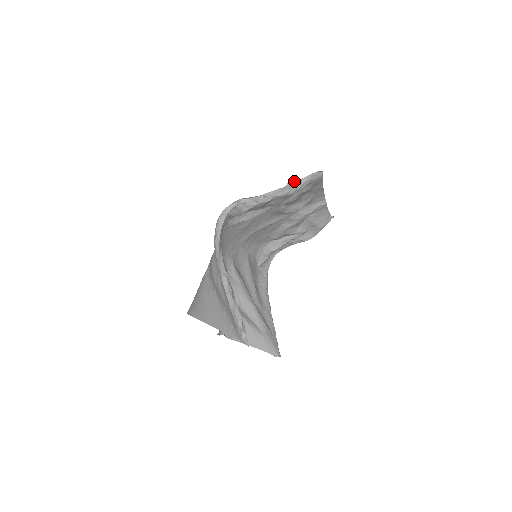
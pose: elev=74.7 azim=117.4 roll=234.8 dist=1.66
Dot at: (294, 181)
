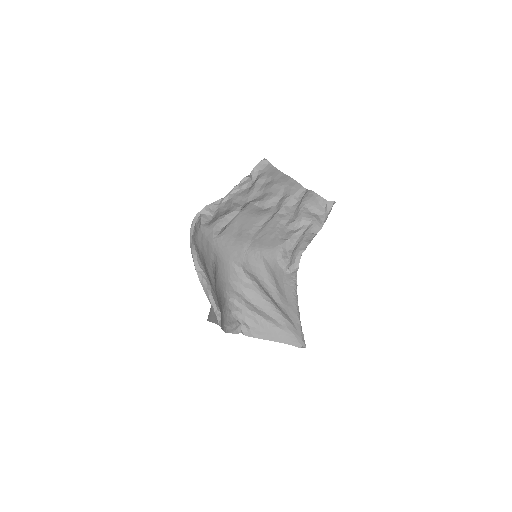
Dot at: (246, 177)
